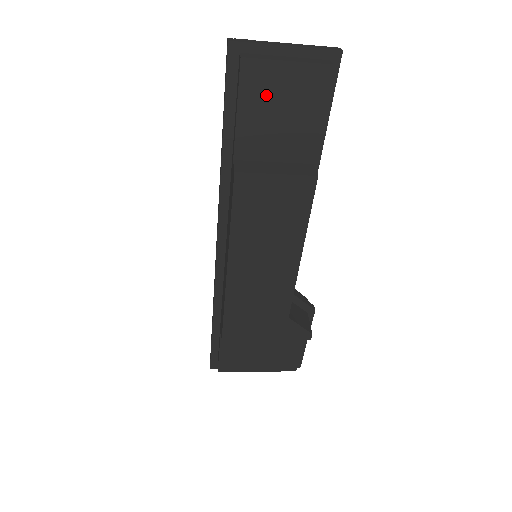
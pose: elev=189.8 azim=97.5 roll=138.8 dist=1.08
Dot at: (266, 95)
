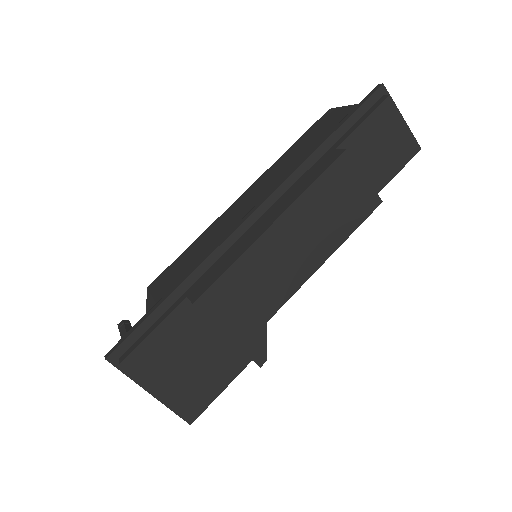
Dot at: (383, 128)
